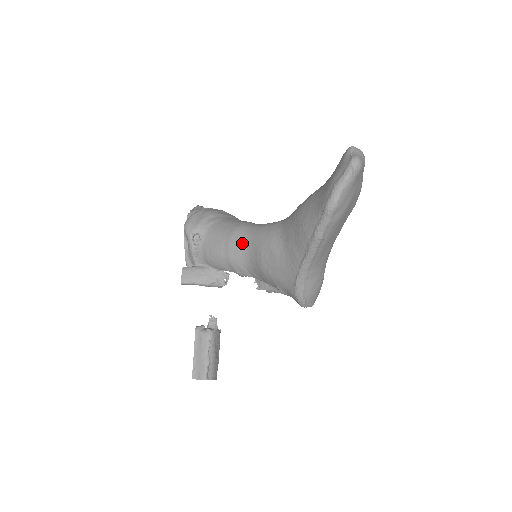
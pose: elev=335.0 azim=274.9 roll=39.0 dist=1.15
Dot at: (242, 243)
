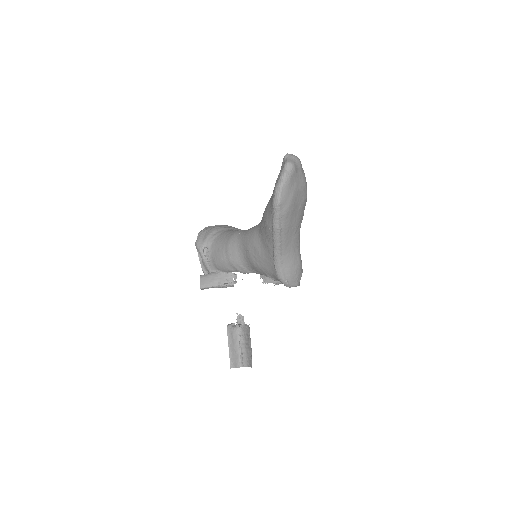
Dot at: (236, 247)
